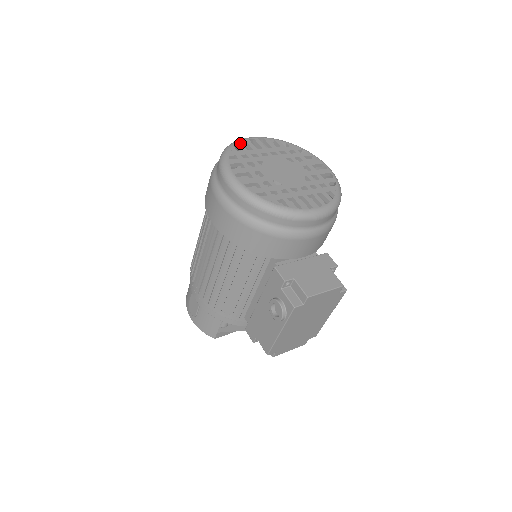
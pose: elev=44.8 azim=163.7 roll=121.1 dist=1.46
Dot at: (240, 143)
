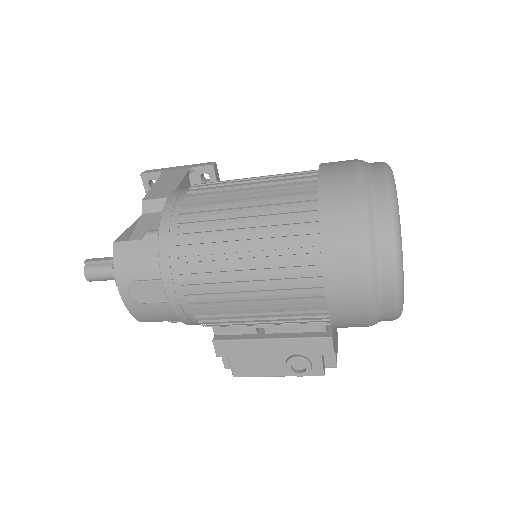
Dot at: occluded
